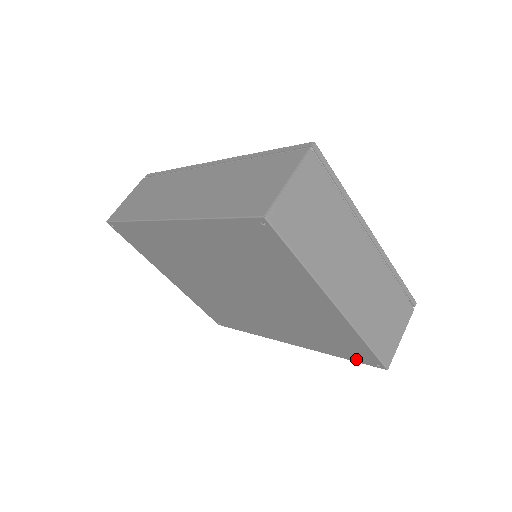
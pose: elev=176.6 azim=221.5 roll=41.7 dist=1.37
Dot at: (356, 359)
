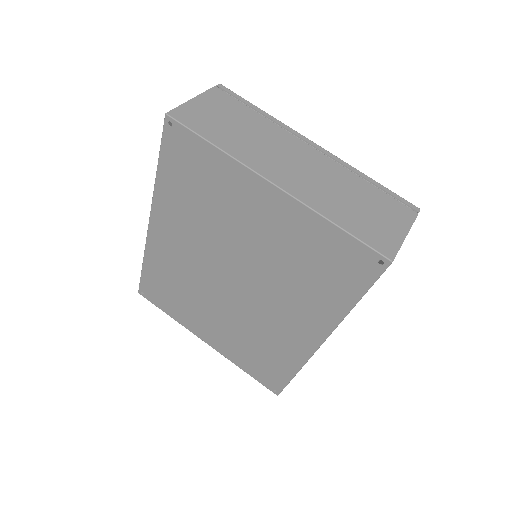
Dot at: (364, 281)
